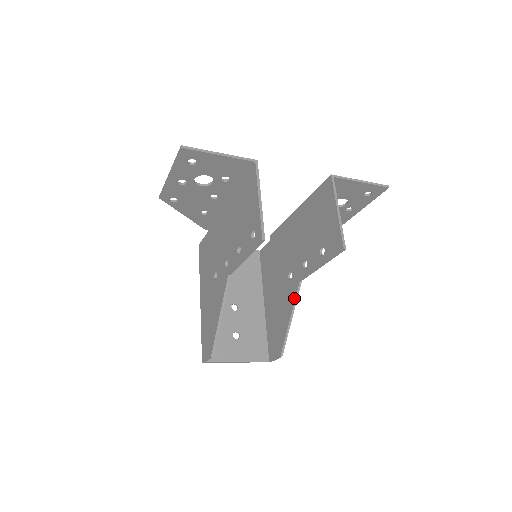
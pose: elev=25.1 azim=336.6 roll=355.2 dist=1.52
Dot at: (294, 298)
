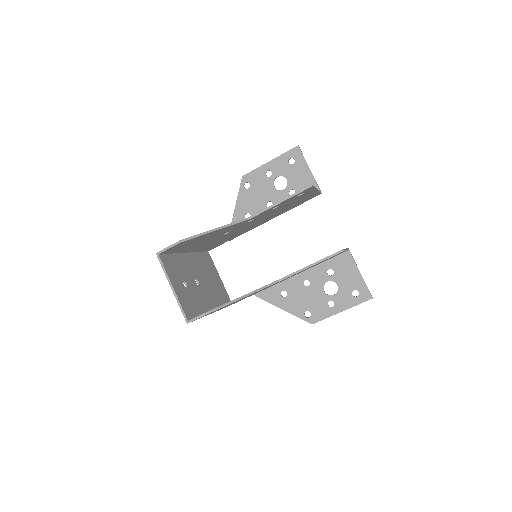
Dot at: occluded
